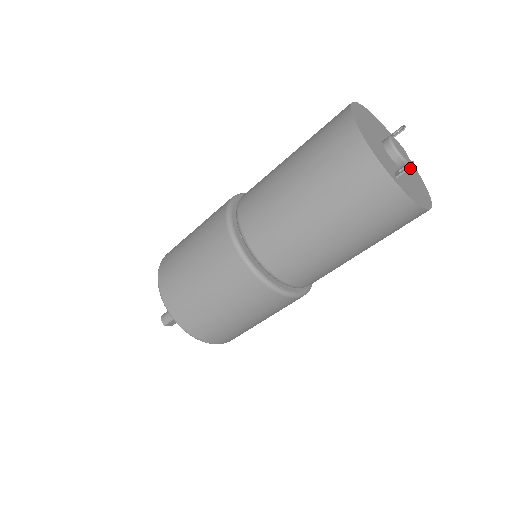
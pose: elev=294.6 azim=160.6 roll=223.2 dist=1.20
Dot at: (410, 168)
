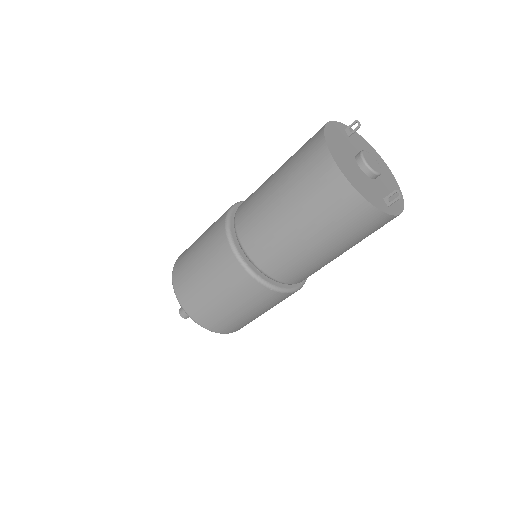
Dot at: occluded
